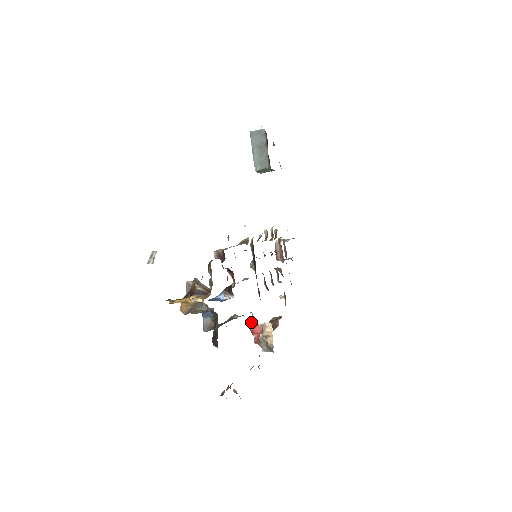
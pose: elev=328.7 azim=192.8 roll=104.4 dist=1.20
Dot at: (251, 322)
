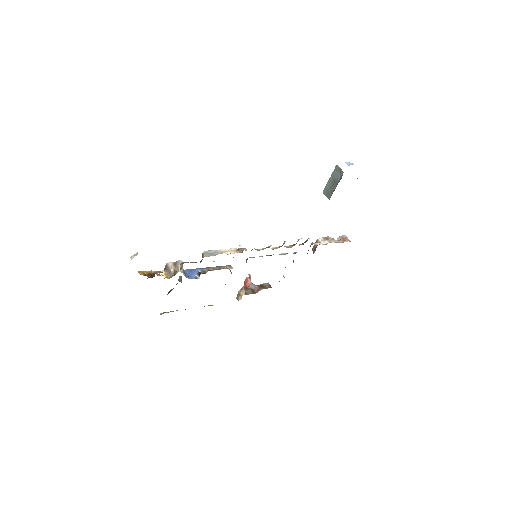
Dot at: occluded
